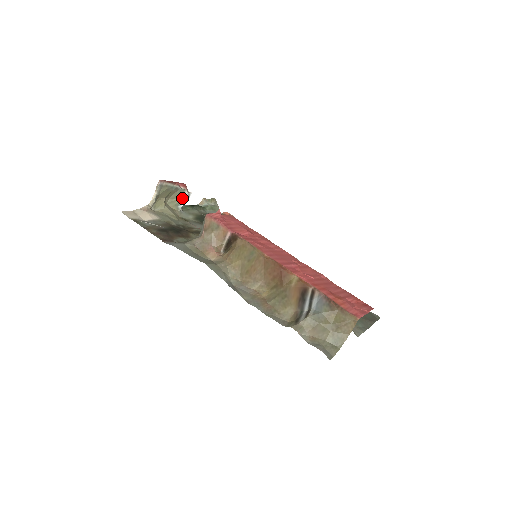
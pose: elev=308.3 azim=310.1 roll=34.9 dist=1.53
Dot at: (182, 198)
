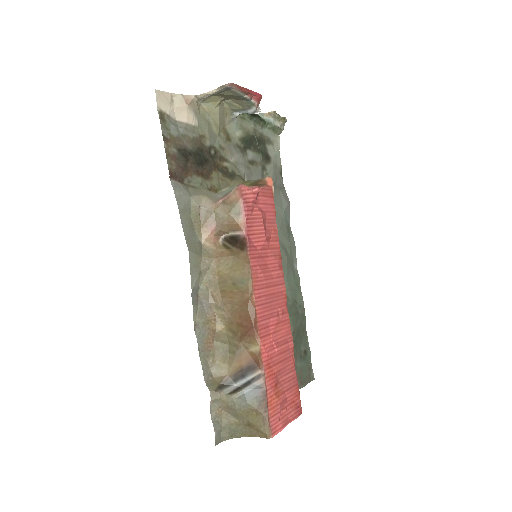
Dot at: (245, 109)
